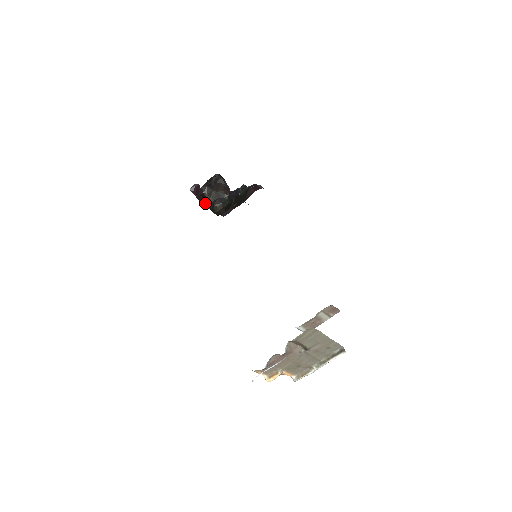
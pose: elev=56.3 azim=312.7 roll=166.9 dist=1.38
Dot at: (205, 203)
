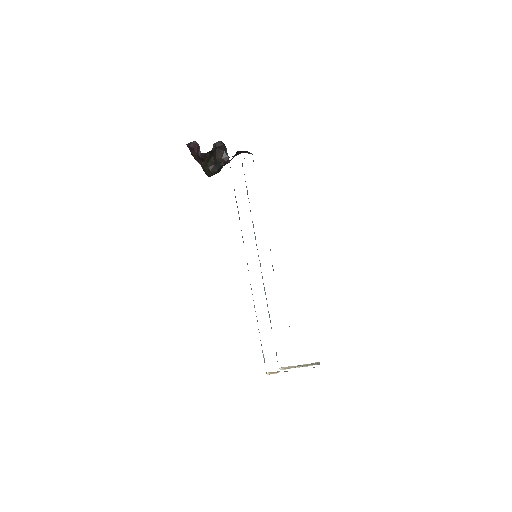
Dot at: (200, 163)
